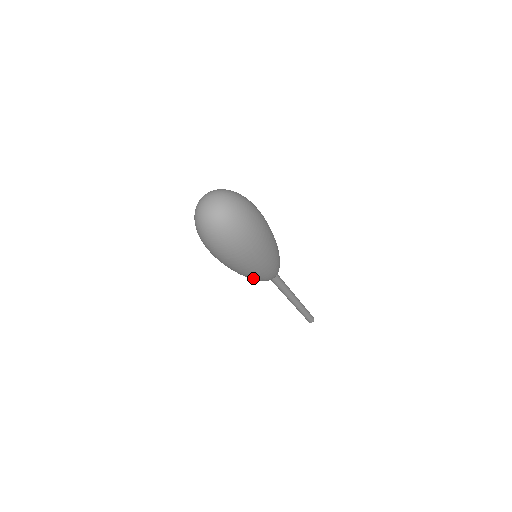
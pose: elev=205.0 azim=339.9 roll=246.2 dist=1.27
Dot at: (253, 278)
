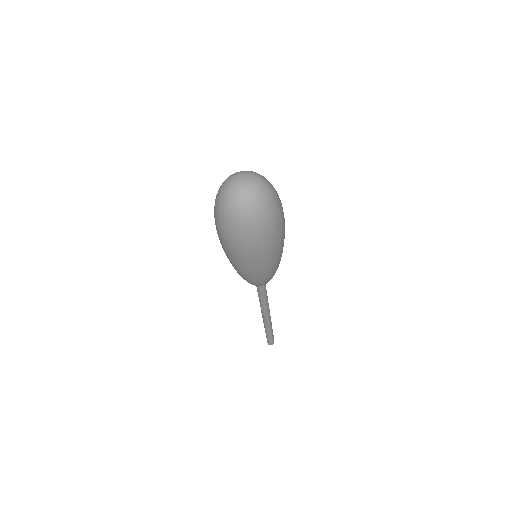
Dot at: (254, 278)
